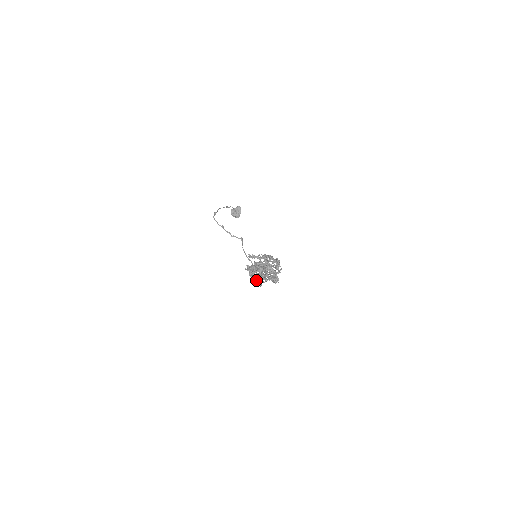
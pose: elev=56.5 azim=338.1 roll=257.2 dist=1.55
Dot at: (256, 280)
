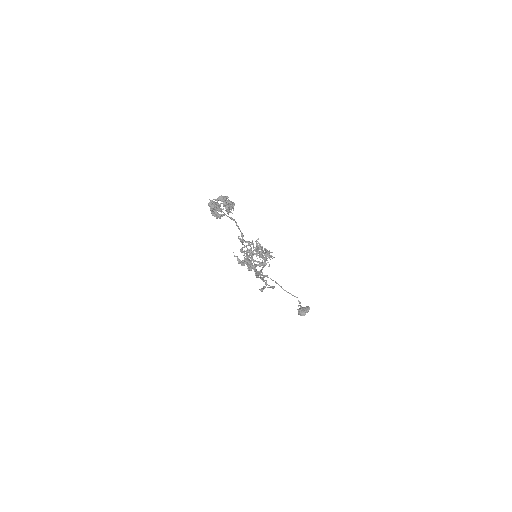
Dot at: (209, 202)
